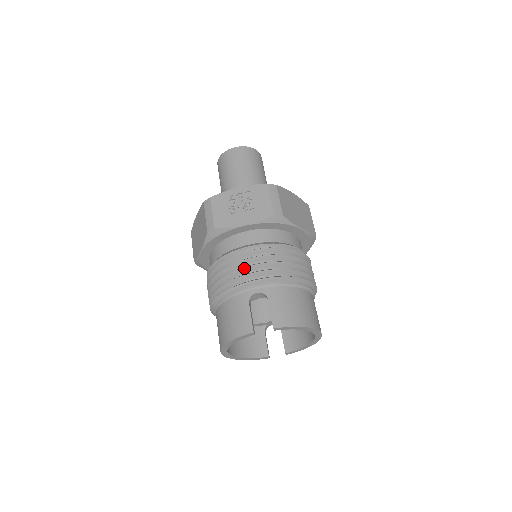
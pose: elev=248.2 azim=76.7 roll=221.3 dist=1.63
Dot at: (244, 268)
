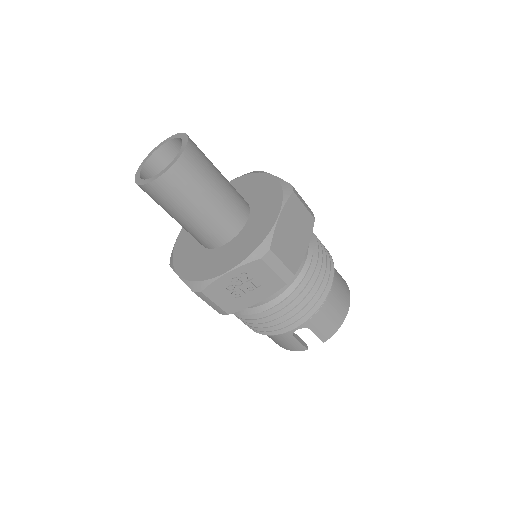
Dot at: occluded
